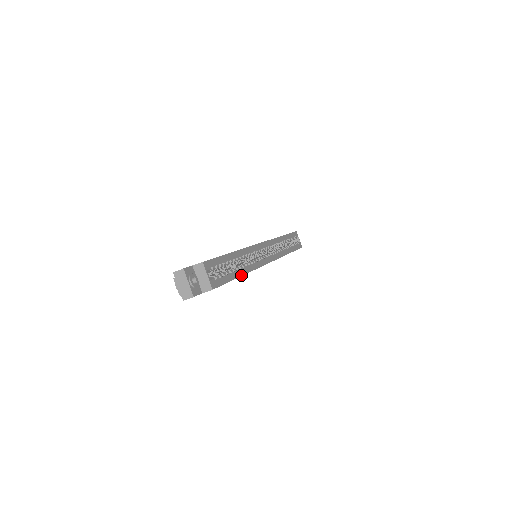
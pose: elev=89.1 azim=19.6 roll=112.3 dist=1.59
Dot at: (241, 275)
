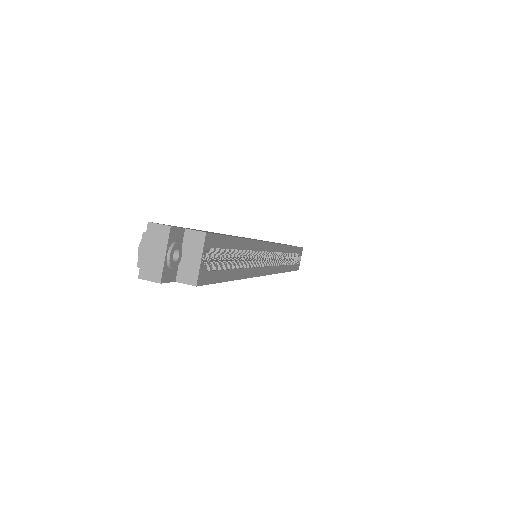
Dot at: (237, 278)
